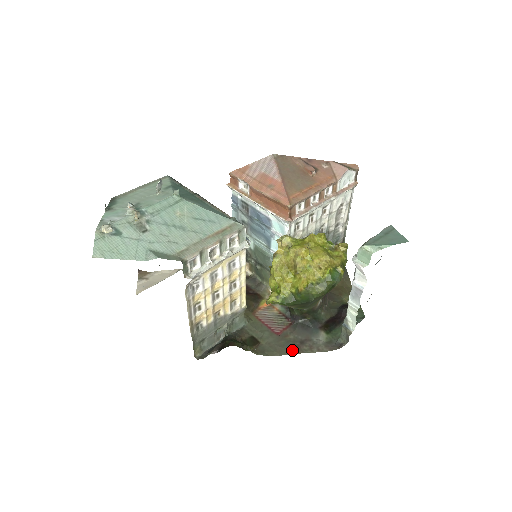
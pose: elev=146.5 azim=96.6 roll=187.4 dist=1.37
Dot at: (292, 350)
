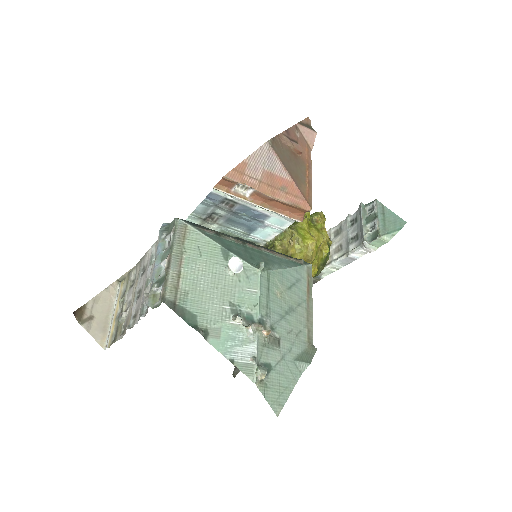
Dot at: occluded
